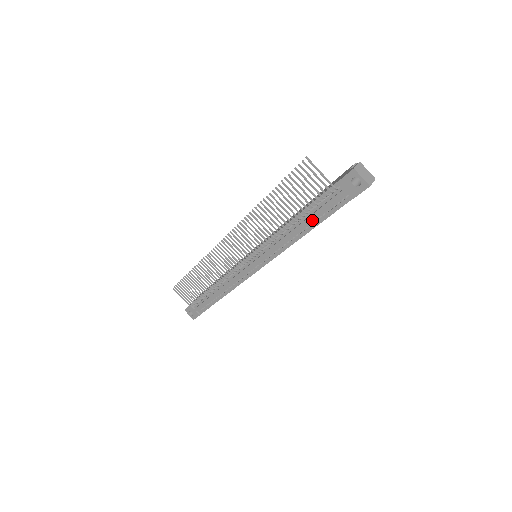
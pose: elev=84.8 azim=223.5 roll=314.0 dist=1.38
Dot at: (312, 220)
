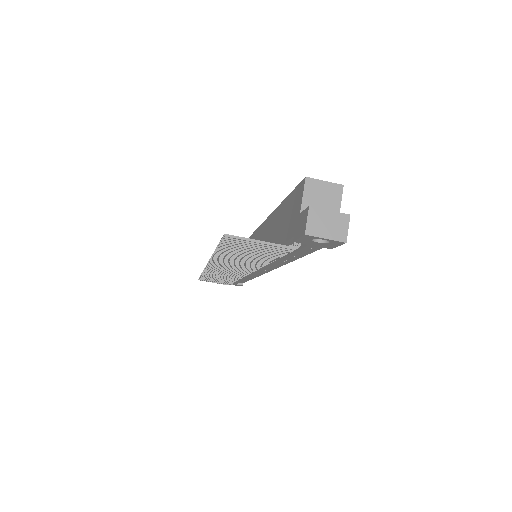
Dot at: occluded
